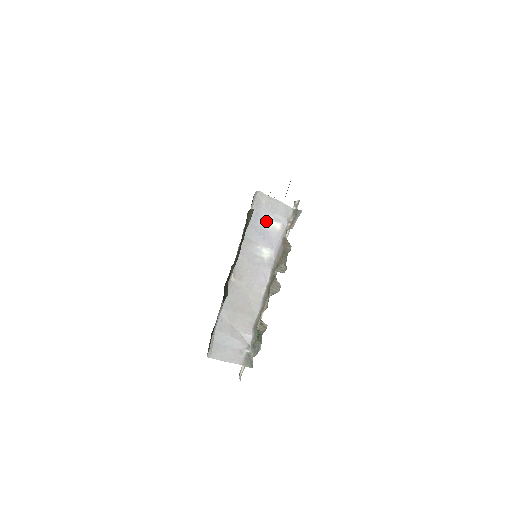
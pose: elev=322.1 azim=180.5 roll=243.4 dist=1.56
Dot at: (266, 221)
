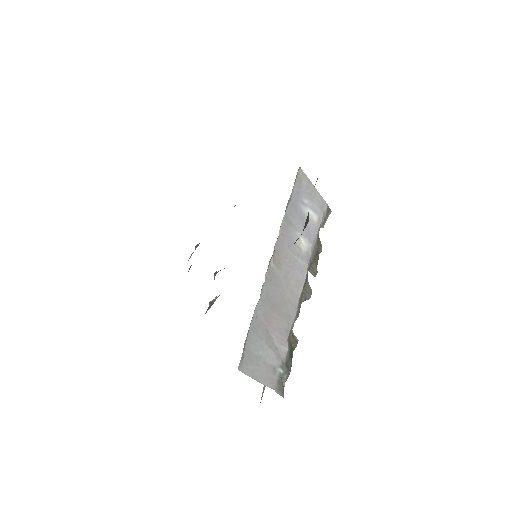
Dot at: (305, 206)
